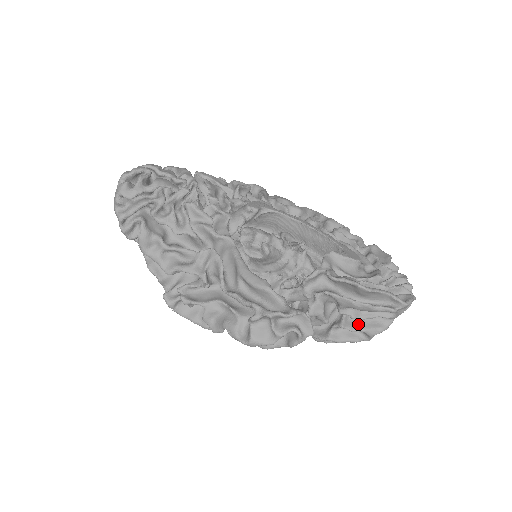
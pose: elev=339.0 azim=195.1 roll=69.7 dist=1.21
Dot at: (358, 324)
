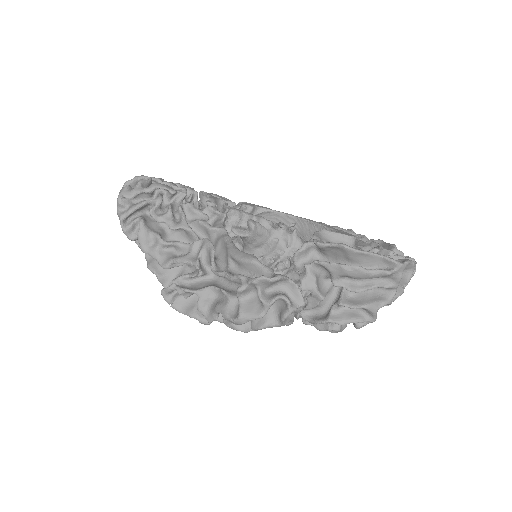
Dot at: (358, 301)
